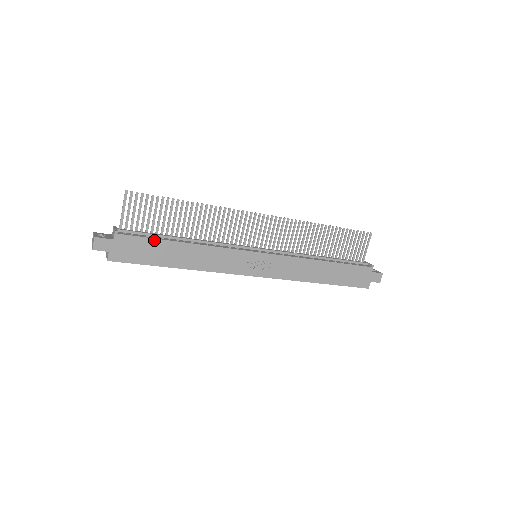
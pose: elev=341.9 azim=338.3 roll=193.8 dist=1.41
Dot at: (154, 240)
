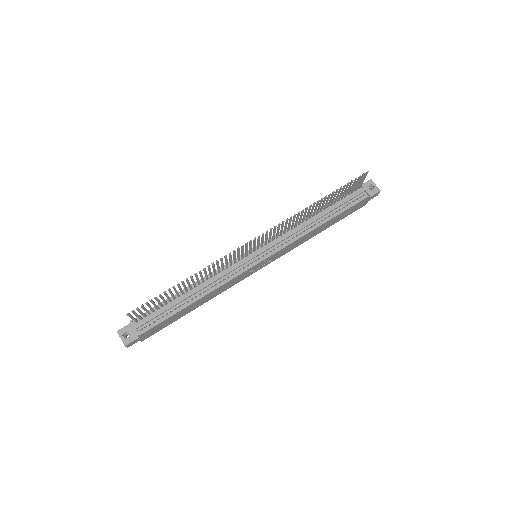
Dot at: (170, 317)
